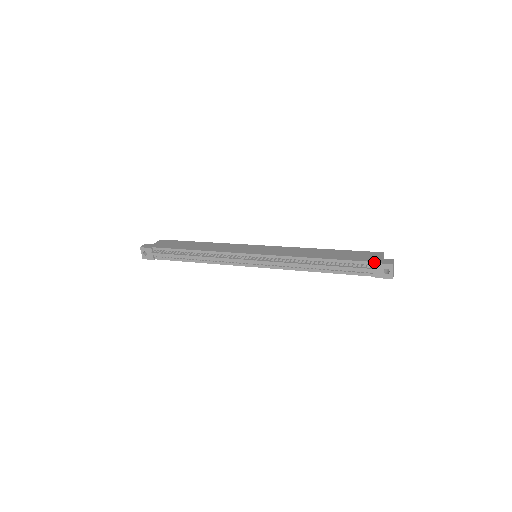
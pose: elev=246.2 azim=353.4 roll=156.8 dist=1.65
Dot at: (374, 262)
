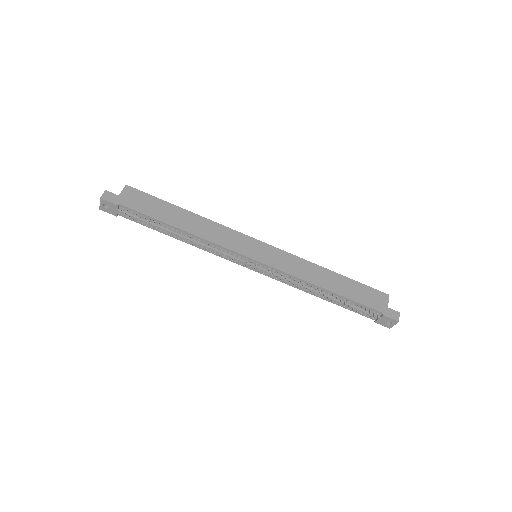
Dot at: (383, 313)
